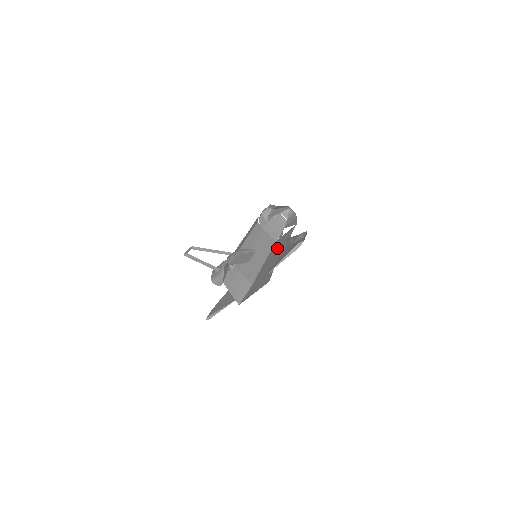
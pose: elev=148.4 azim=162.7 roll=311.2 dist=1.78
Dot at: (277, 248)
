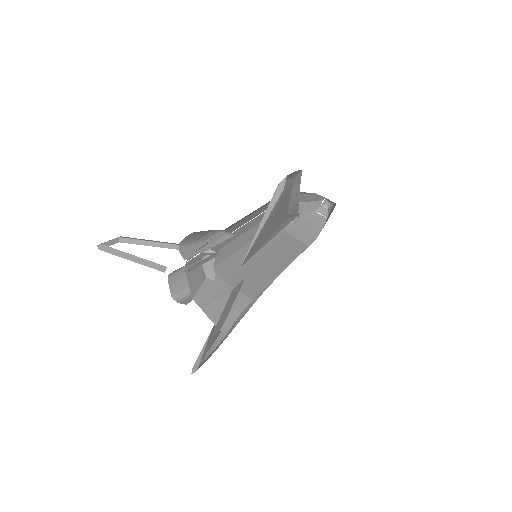
Dot at: occluded
